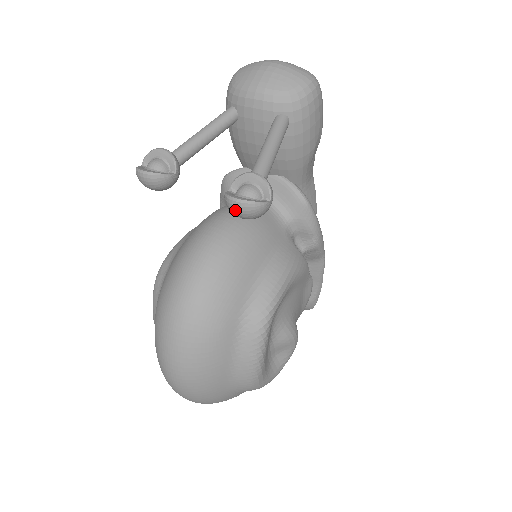
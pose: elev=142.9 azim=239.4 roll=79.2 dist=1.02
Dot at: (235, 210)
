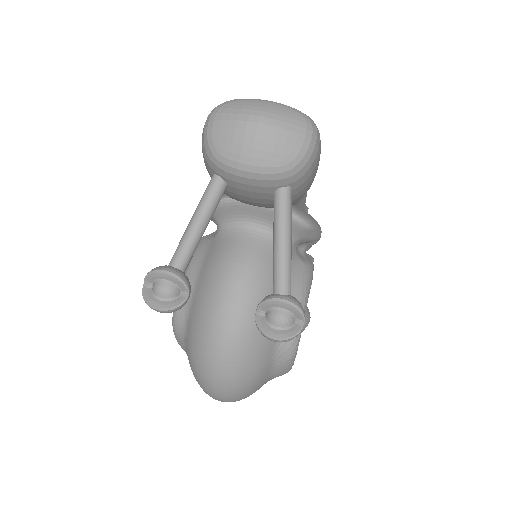
Dot at: occluded
